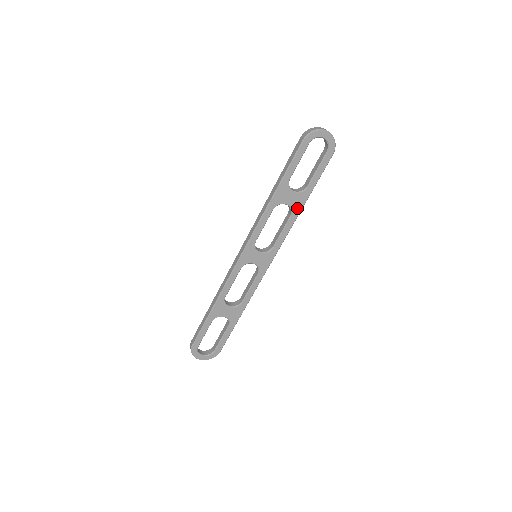
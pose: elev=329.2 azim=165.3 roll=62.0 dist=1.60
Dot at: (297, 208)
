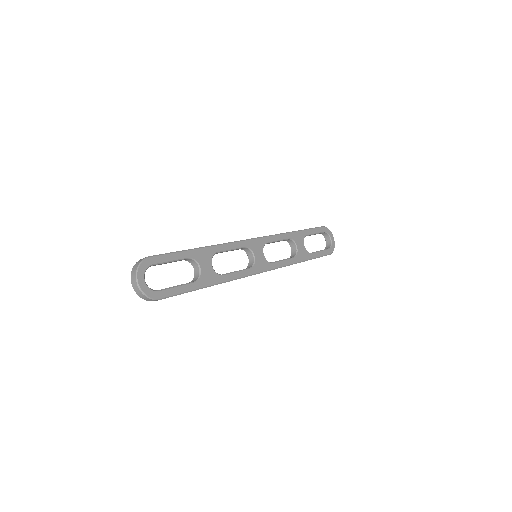
Dot at: (300, 257)
